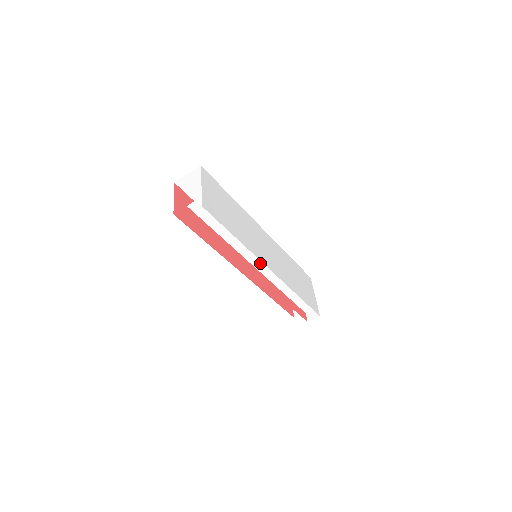
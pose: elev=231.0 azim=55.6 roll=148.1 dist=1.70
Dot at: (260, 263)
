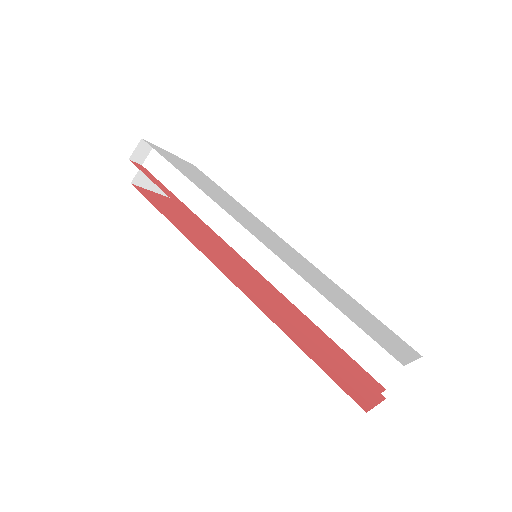
Dot at: (246, 244)
